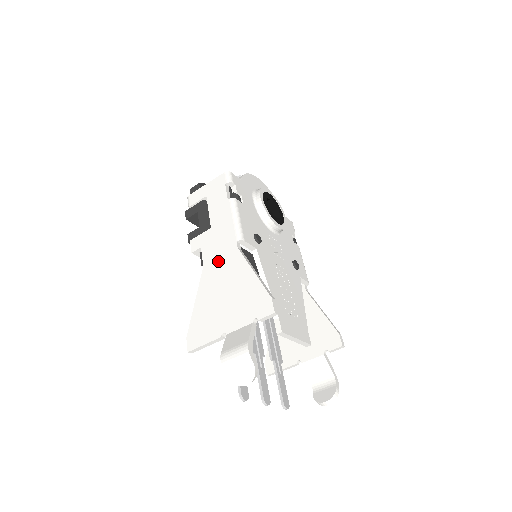
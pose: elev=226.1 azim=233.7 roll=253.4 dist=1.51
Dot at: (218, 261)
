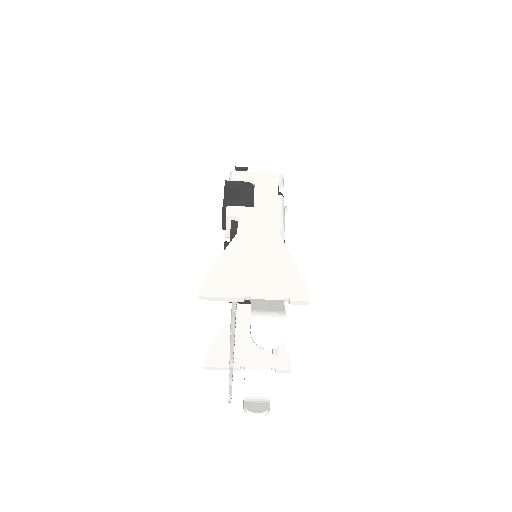
Dot at: (256, 236)
